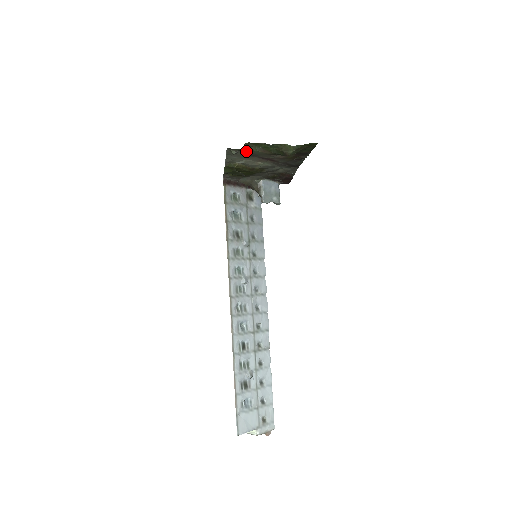
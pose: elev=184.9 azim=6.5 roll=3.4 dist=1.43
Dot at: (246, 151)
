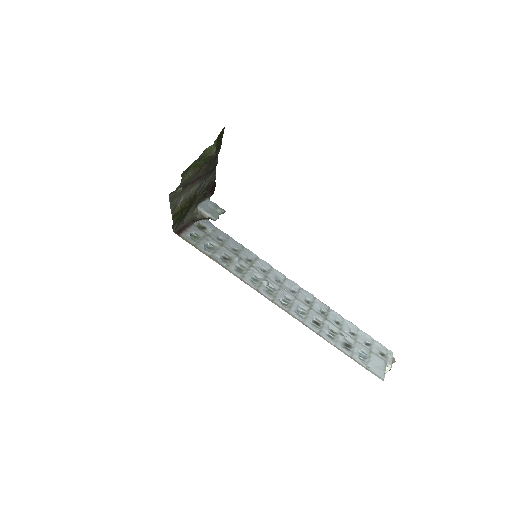
Dot at: (181, 185)
